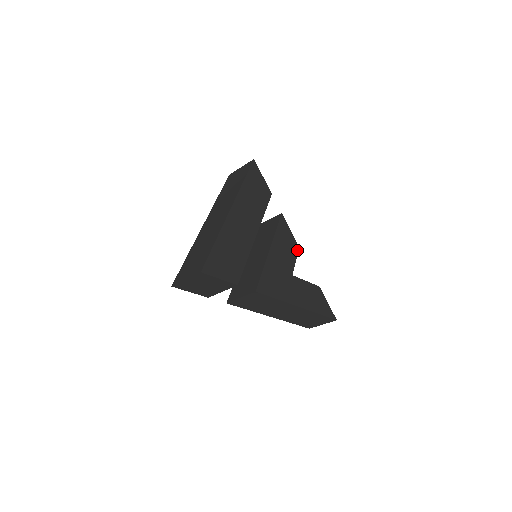
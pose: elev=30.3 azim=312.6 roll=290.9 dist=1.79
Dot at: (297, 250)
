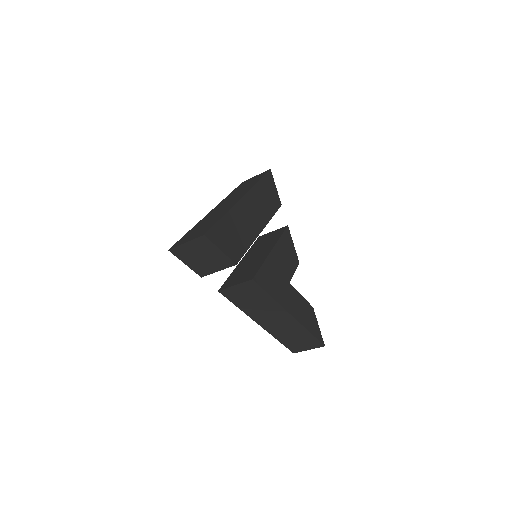
Dot at: (297, 264)
